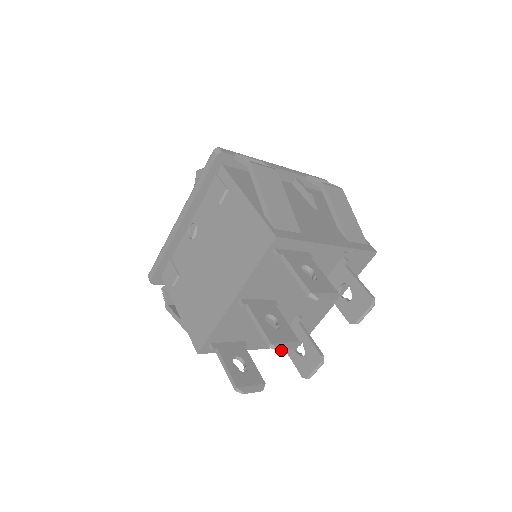
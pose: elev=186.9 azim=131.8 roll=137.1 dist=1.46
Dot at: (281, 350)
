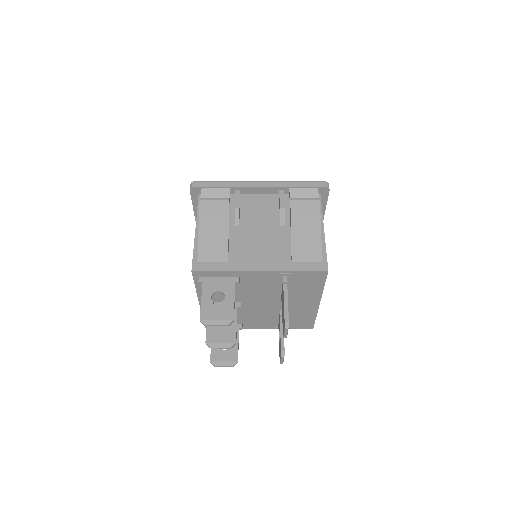
Dot at: occluded
